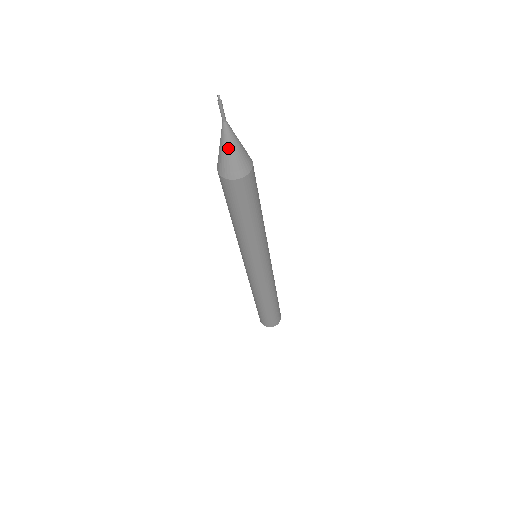
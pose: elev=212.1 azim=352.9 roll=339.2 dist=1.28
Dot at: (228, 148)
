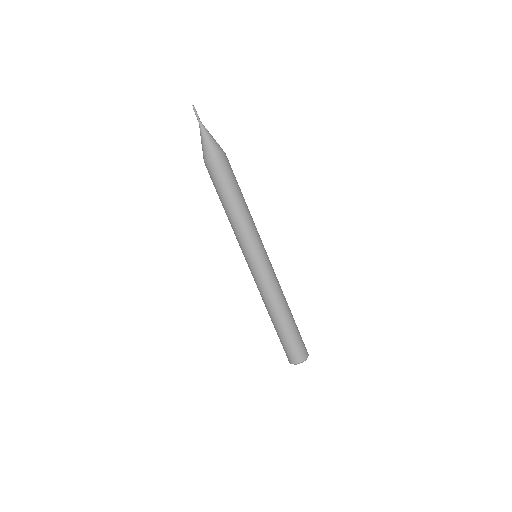
Dot at: (204, 138)
